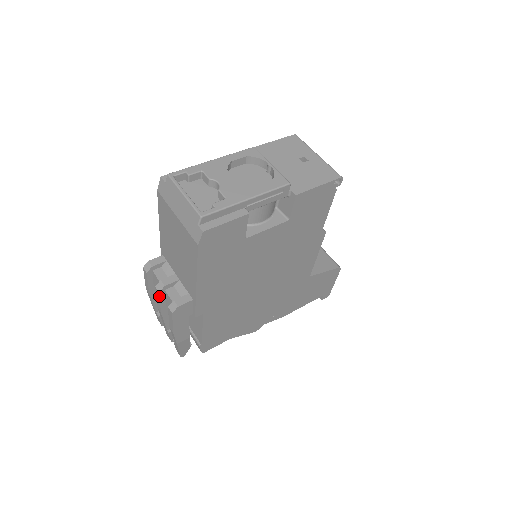
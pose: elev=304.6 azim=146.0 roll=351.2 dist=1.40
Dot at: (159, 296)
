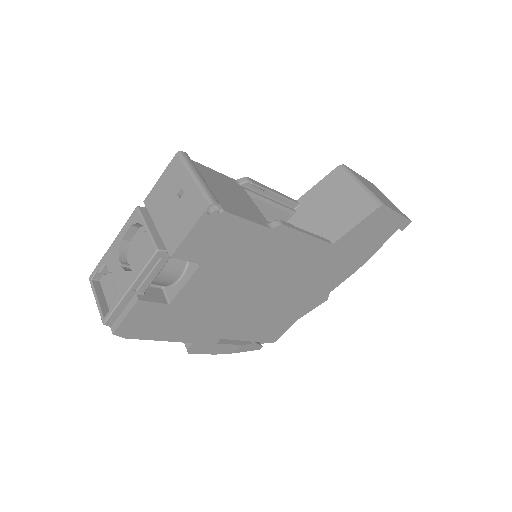
Dot at: occluded
